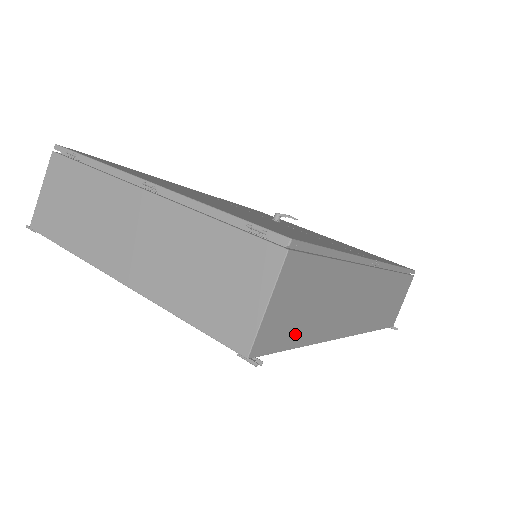
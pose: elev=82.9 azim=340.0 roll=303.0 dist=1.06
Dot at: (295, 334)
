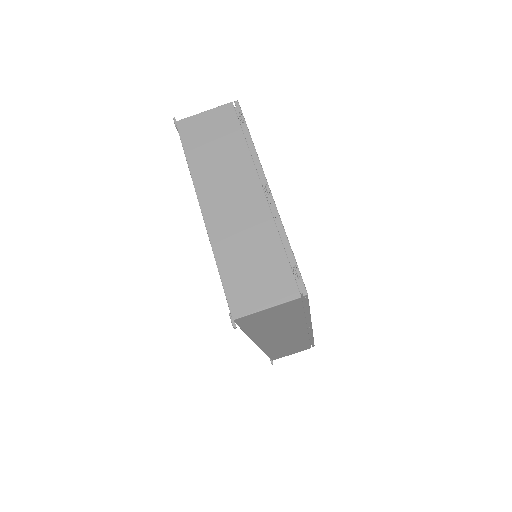
Dot at: (253, 327)
